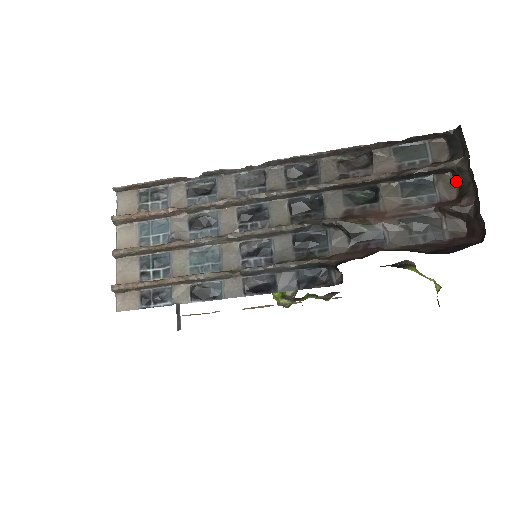
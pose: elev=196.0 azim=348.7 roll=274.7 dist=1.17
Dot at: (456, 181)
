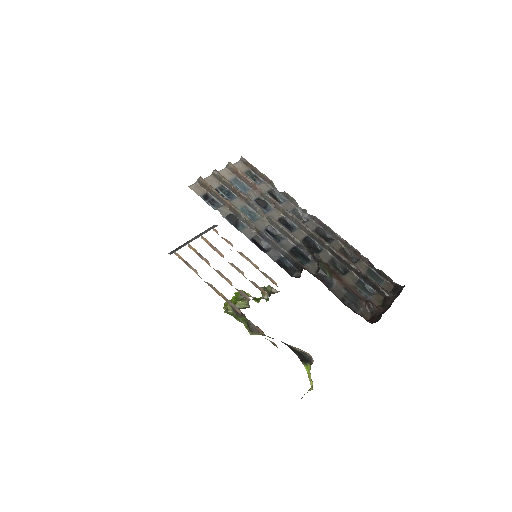
Dot at: (383, 302)
